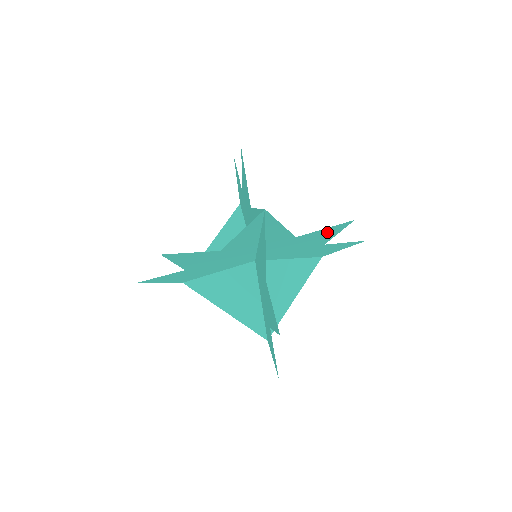
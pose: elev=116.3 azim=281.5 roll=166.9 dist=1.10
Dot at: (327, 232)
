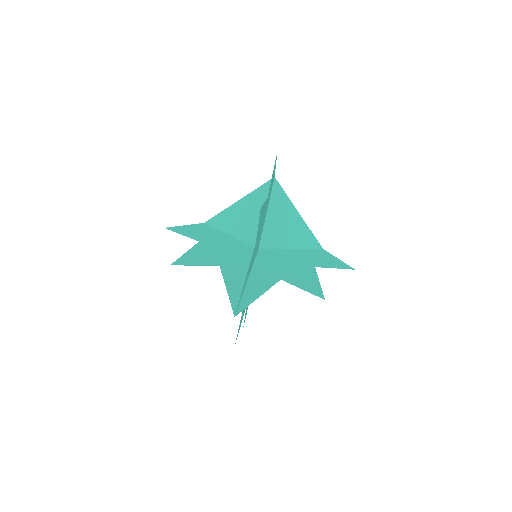
Dot at: (308, 284)
